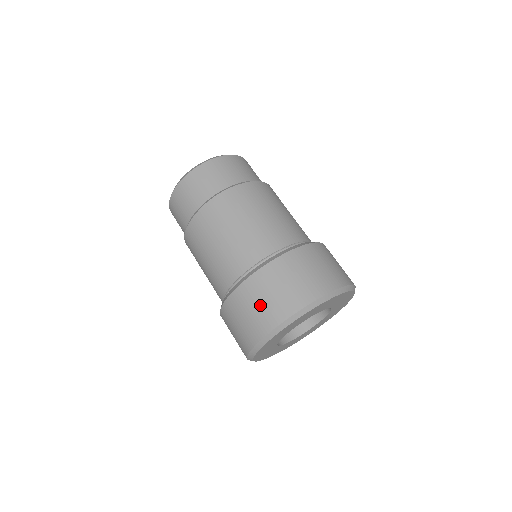
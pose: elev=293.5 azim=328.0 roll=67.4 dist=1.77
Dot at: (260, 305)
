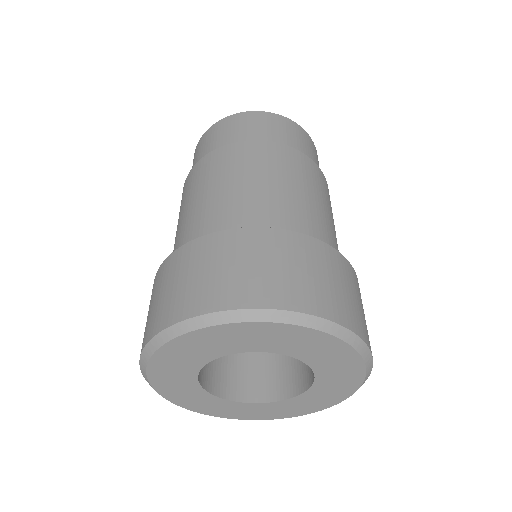
Dot at: (180, 282)
